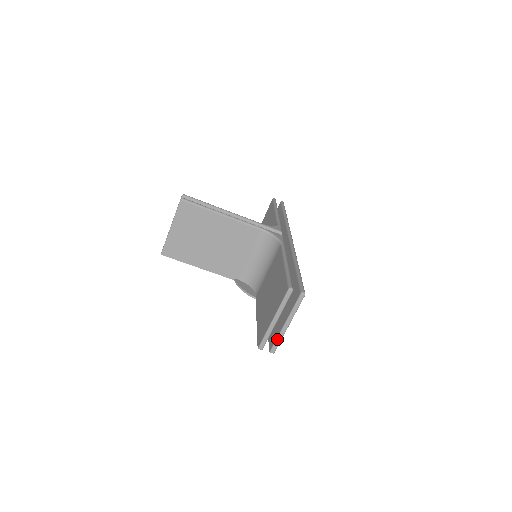
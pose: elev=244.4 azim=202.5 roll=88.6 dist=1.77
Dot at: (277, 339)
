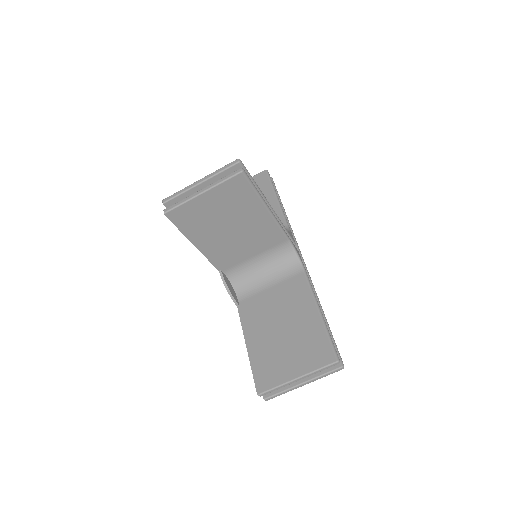
Dot at: (282, 392)
